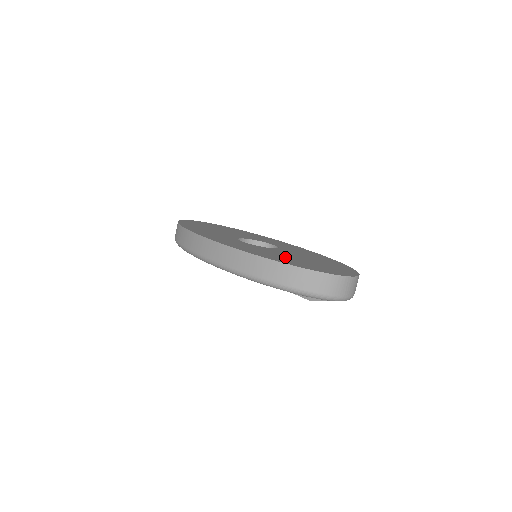
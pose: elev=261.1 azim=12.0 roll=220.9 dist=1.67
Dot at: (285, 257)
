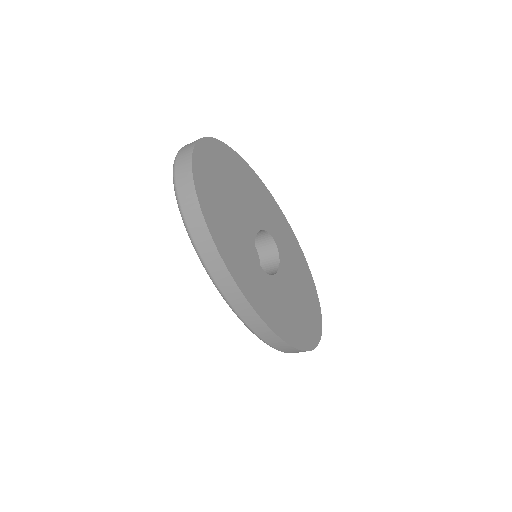
Dot at: (293, 314)
